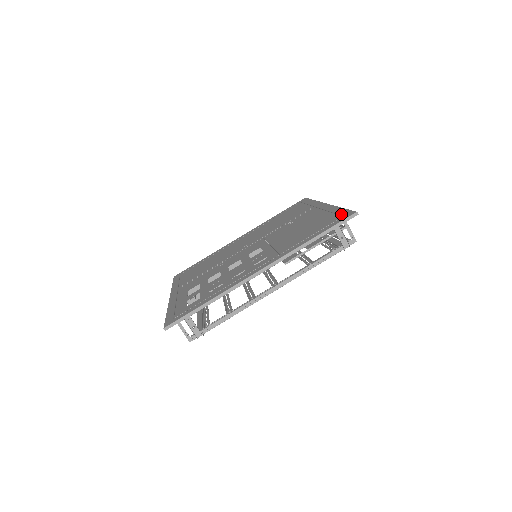
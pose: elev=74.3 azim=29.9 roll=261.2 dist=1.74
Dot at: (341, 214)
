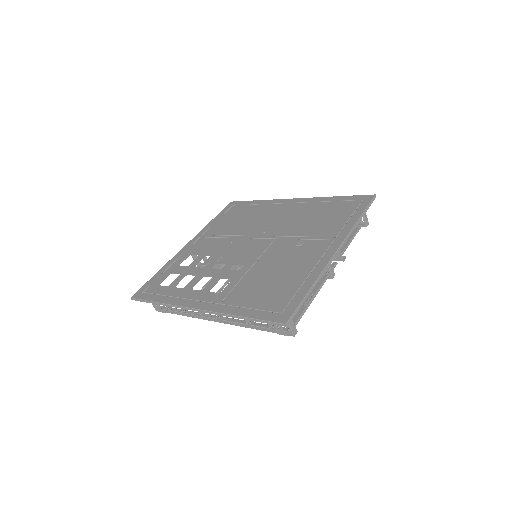
Dot at: (288, 305)
